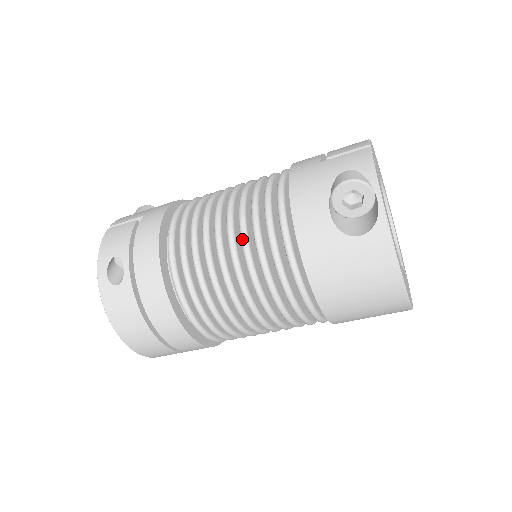
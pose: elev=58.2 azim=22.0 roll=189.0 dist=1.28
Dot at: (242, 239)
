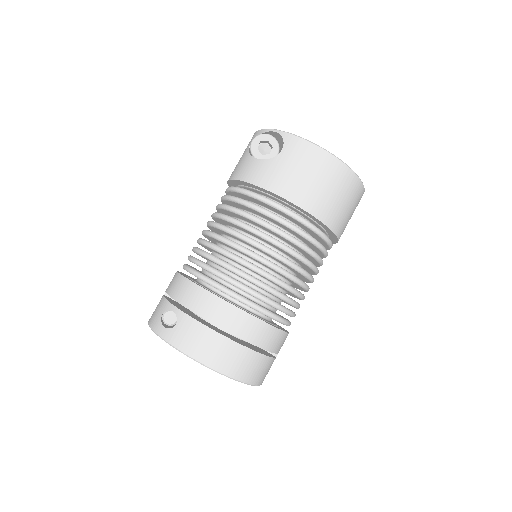
Dot at: (227, 219)
